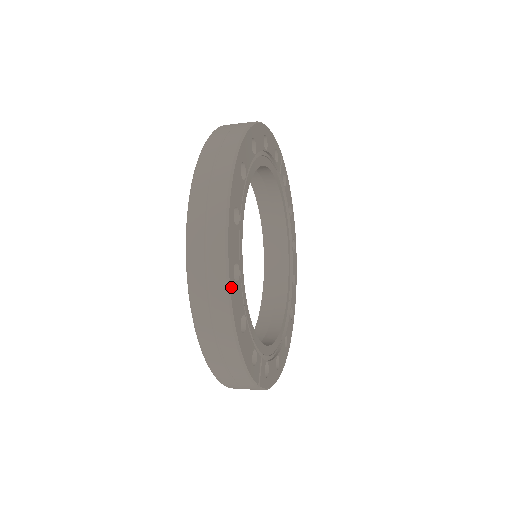
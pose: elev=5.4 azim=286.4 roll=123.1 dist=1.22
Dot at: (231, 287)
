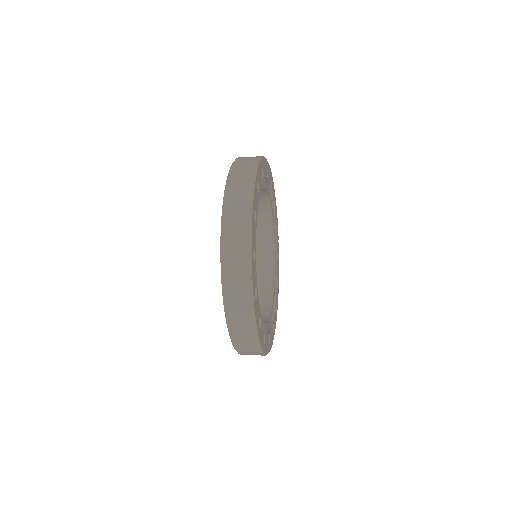
Dot at: (256, 182)
